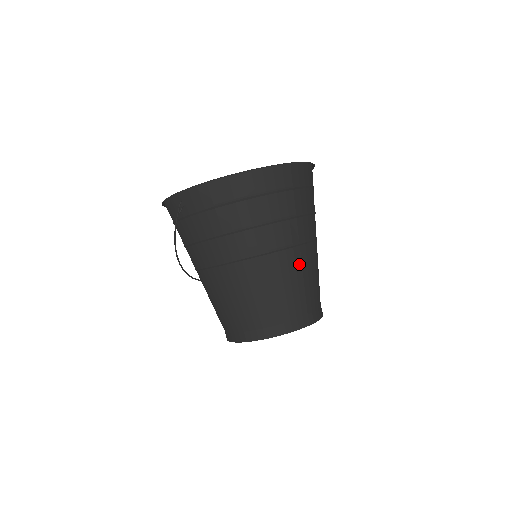
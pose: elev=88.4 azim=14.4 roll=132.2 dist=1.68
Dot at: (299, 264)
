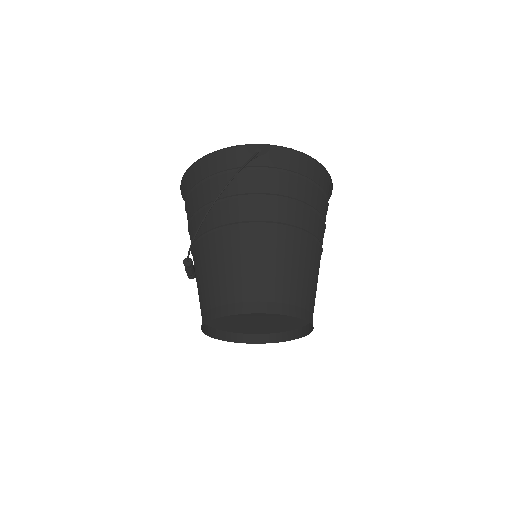
Dot at: (319, 266)
